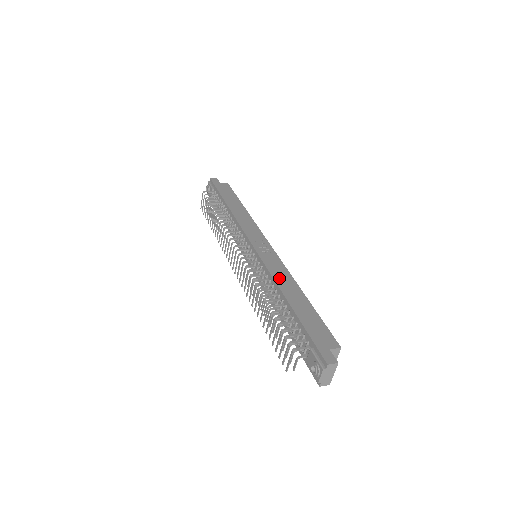
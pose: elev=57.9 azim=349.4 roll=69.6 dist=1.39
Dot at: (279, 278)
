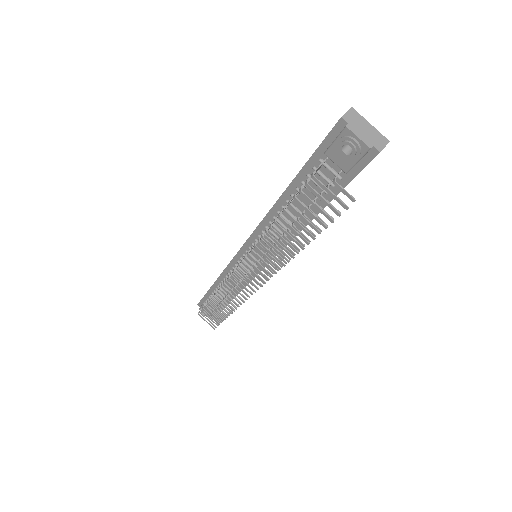
Dot at: occluded
